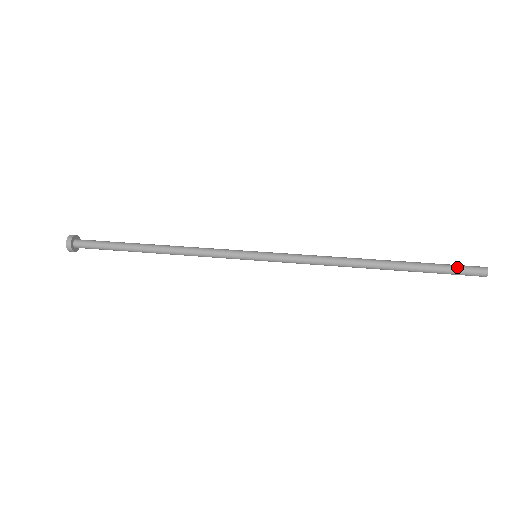
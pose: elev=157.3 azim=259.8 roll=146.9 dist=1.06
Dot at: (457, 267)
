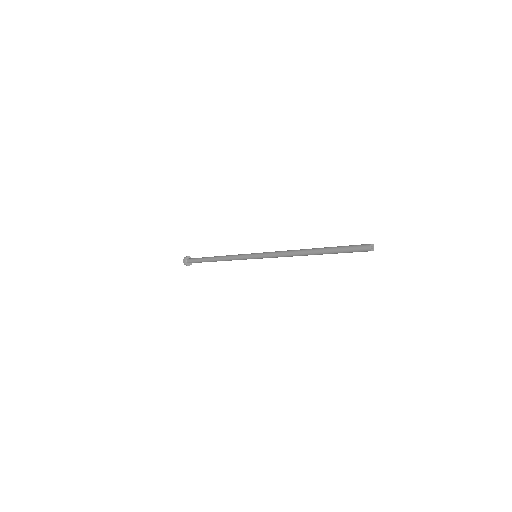
Dot at: (353, 245)
